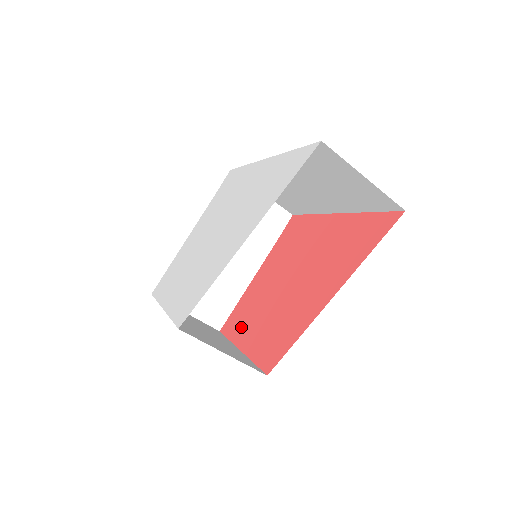
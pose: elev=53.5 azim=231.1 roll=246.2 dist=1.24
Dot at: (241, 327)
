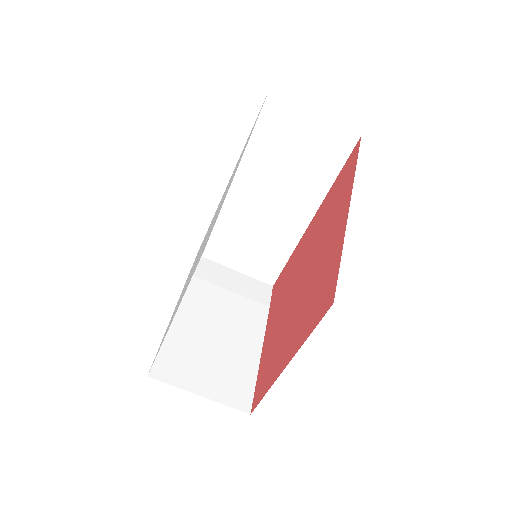
Dot at: (275, 365)
